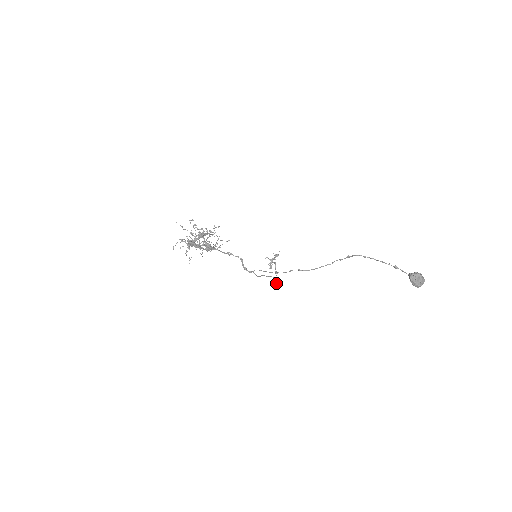
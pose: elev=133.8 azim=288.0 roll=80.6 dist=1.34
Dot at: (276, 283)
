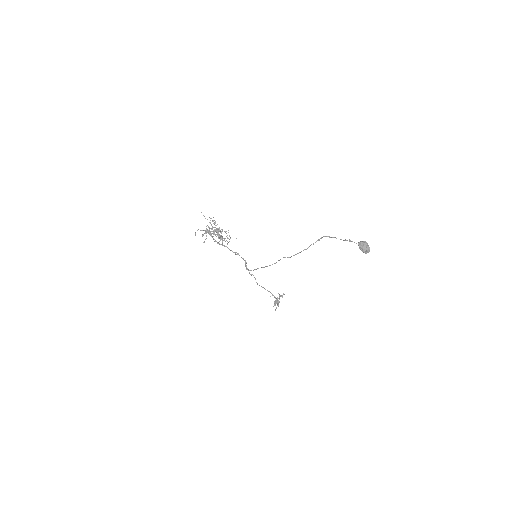
Dot at: occluded
